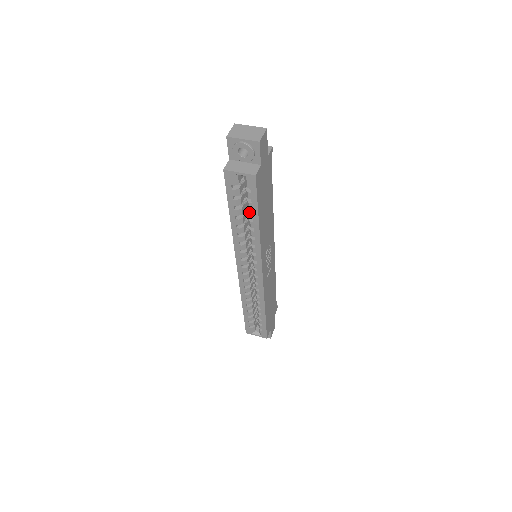
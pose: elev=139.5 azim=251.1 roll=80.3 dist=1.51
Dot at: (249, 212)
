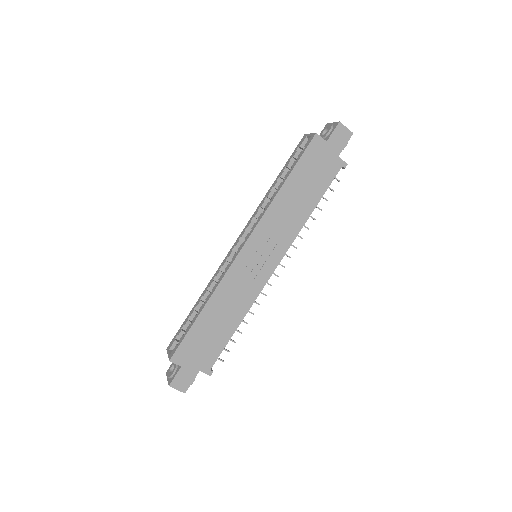
Dot at: (288, 171)
